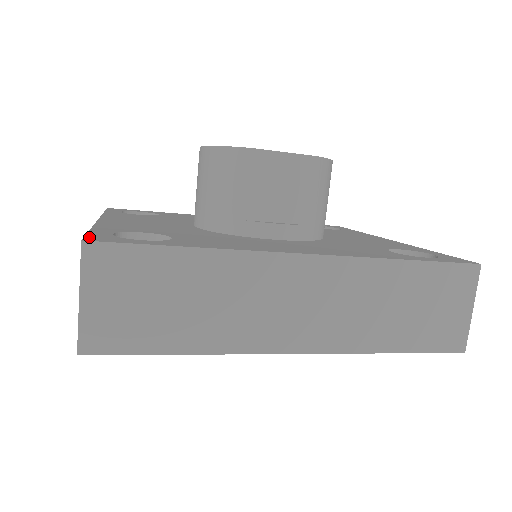
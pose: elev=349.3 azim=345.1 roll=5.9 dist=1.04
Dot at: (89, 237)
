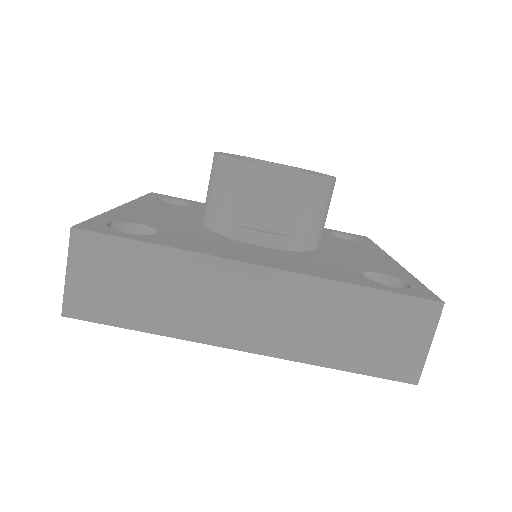
Dot at: (82, 224)
